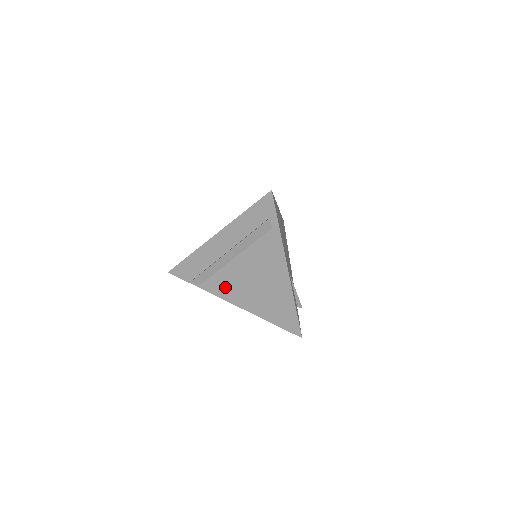
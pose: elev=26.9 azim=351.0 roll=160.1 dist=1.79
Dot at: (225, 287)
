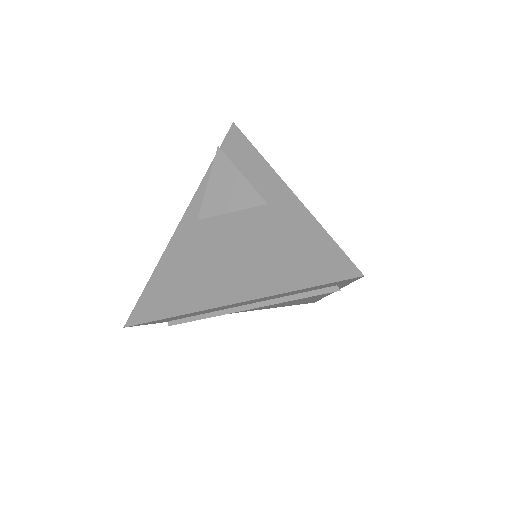
Dot at: occluded
